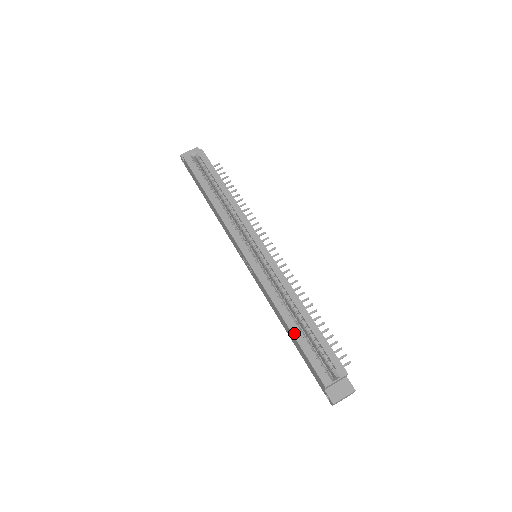
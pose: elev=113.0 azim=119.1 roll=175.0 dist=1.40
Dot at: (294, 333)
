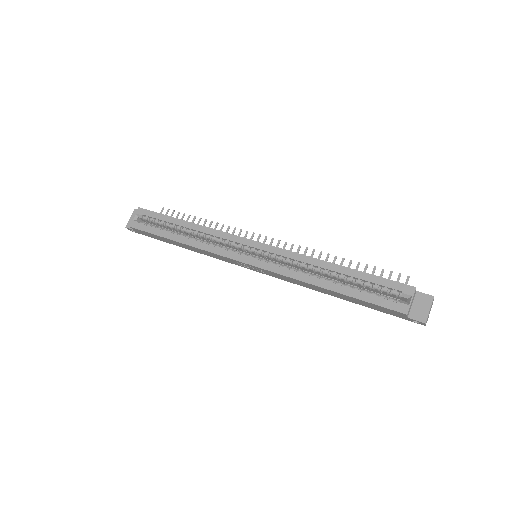
Dot at: (342, 292)
